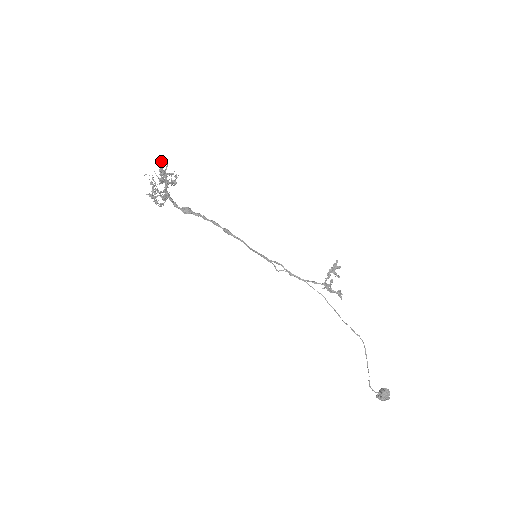
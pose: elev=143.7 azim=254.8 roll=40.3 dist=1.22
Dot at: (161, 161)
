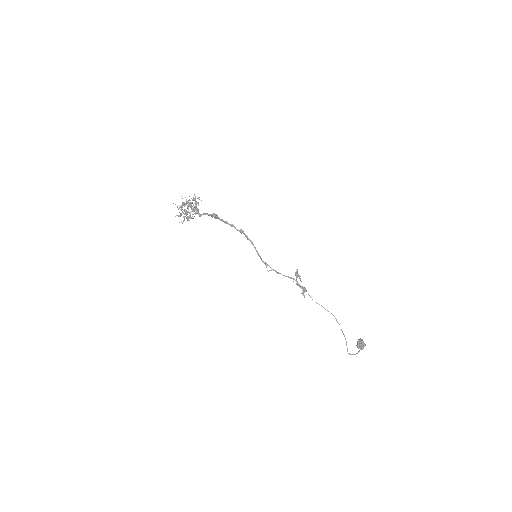
Dot at: (182, 198)
